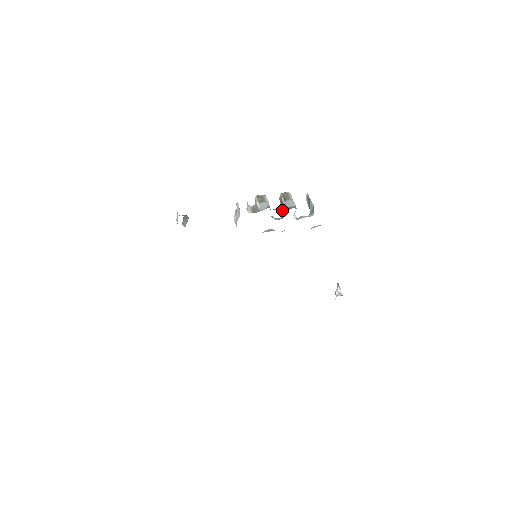
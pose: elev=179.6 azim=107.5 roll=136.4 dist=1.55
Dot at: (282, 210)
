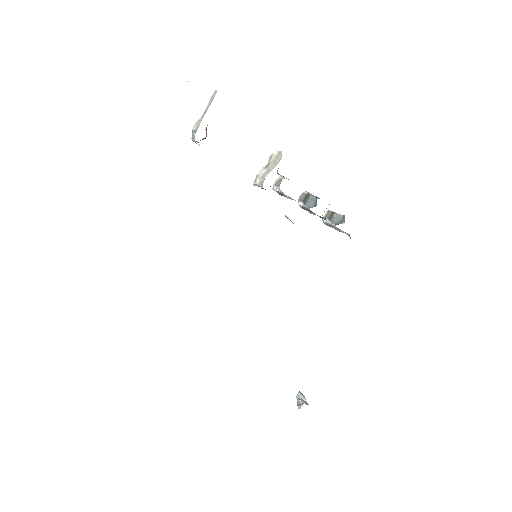
Dot at: occluded
